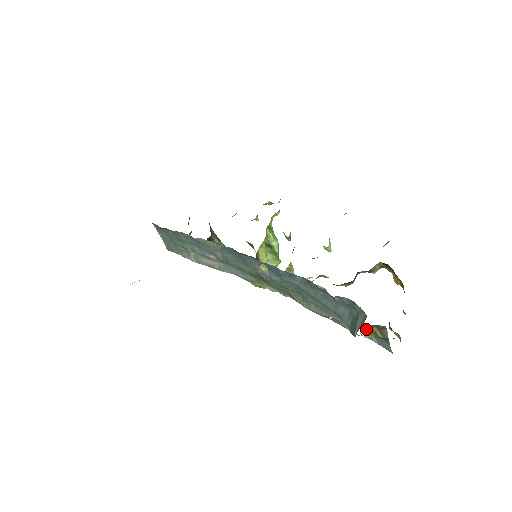
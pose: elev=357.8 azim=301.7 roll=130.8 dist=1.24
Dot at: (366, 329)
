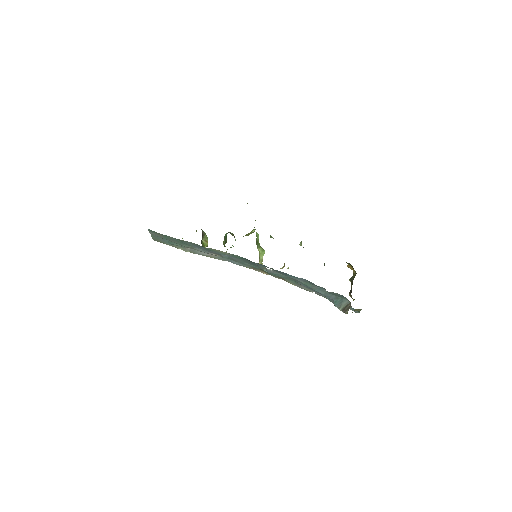
Dot at: occluded
